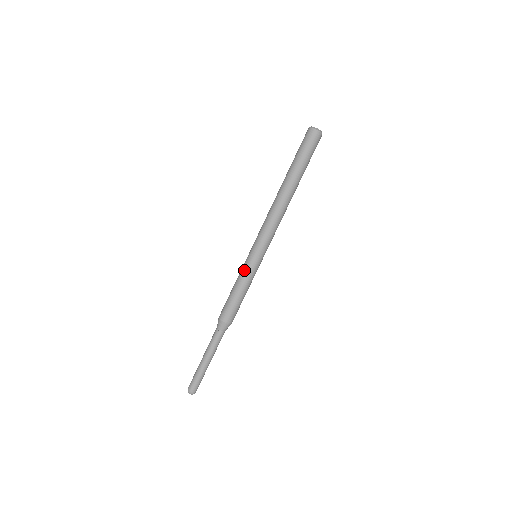
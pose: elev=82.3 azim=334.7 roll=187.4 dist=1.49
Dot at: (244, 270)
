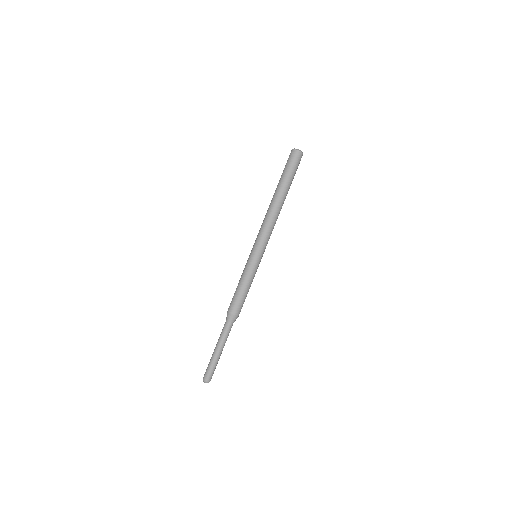
Dot at: (251, 269)
